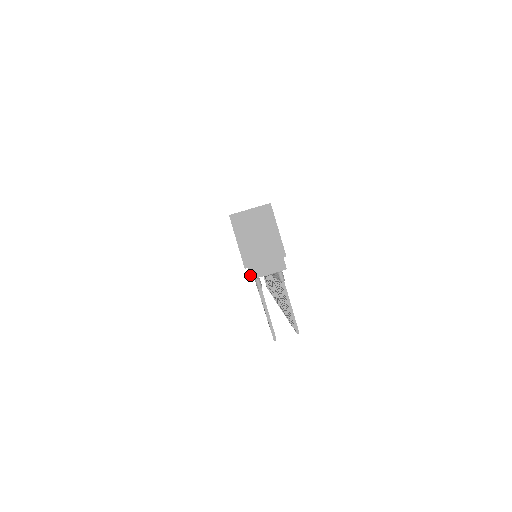
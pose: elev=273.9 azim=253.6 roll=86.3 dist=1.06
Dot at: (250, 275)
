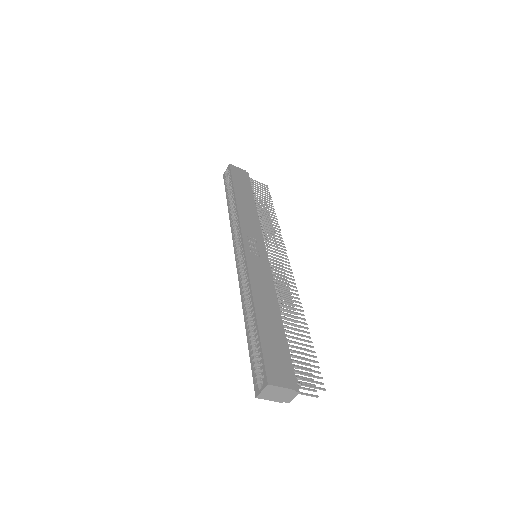
Dot at: occluded
